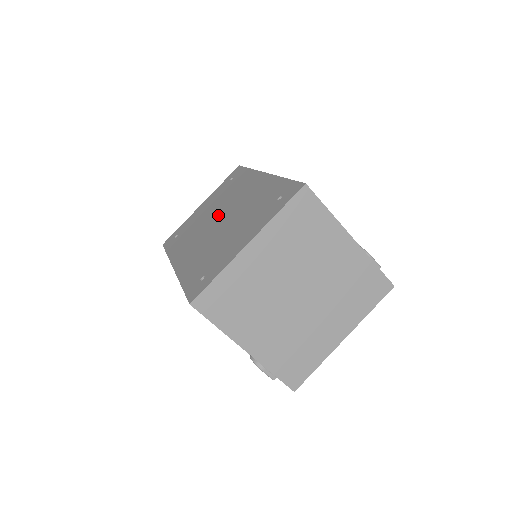
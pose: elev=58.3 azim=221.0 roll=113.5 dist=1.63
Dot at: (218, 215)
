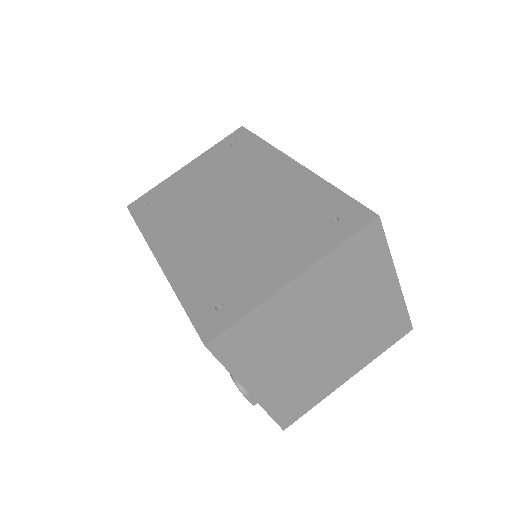
Dot at: (223, 200)
